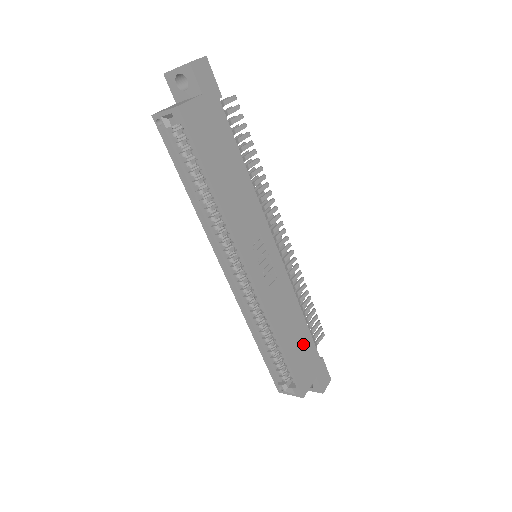
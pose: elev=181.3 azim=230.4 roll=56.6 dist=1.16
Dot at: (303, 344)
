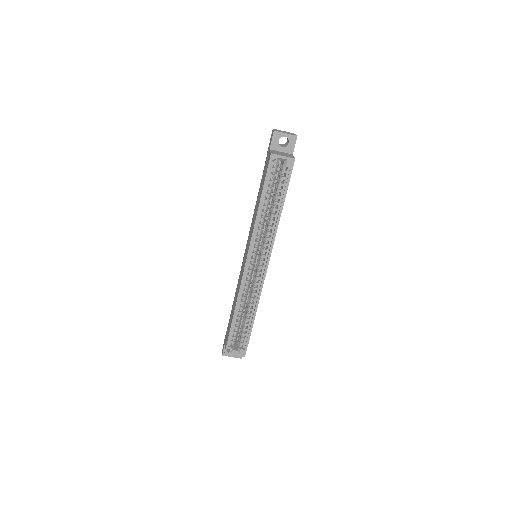
Dot at: occluded
